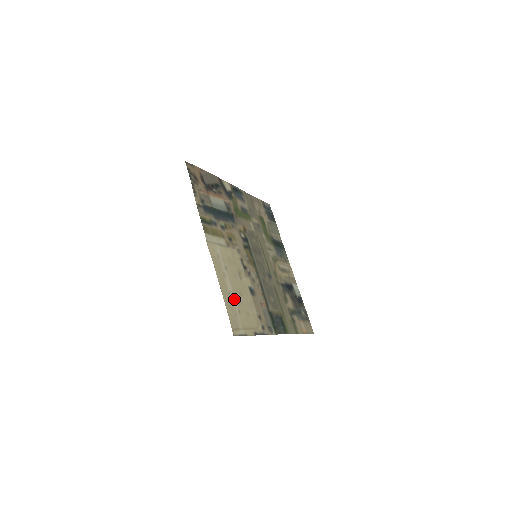
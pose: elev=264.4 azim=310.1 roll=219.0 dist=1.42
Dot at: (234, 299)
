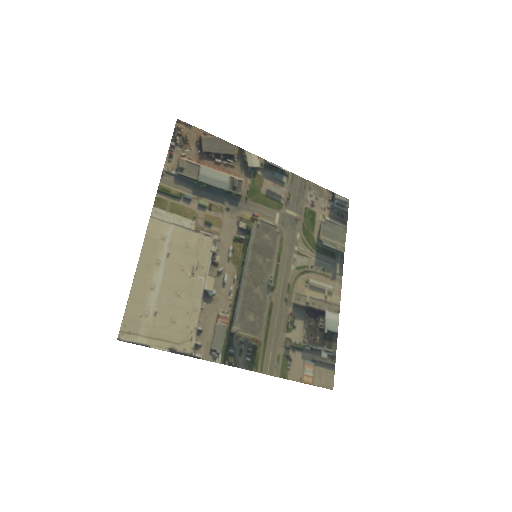
Dot at: (156, 296)
